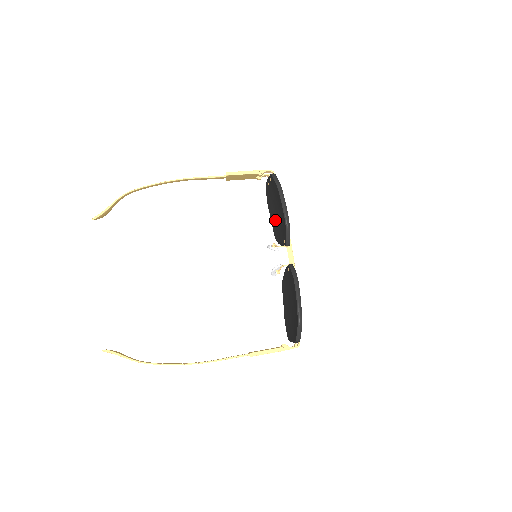
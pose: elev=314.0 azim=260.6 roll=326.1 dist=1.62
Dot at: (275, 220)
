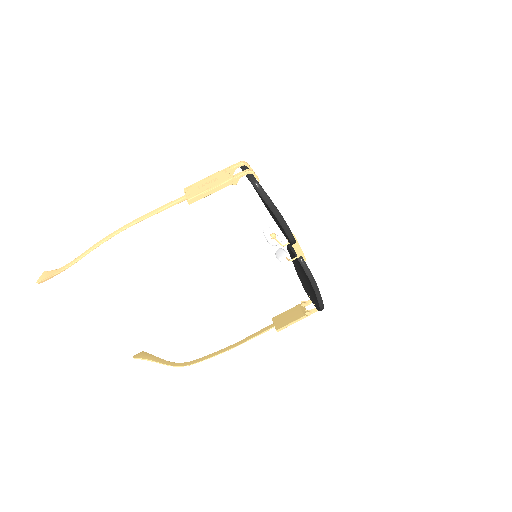
Dot at: (265, 203)
